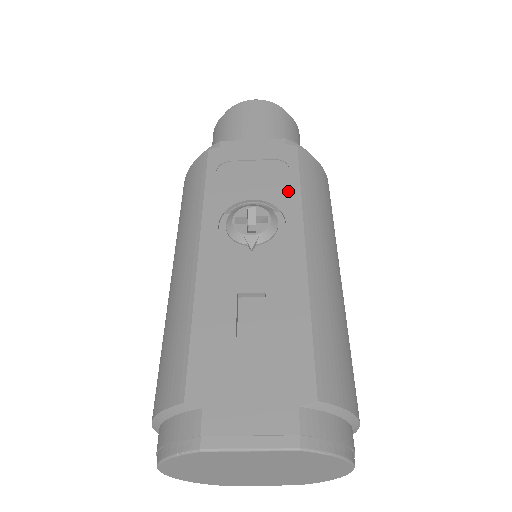
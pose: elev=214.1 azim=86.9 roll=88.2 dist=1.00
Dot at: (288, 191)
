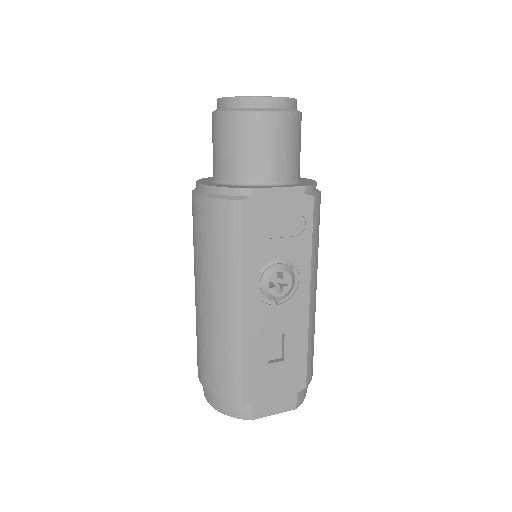
Dot at: (303, 248)
